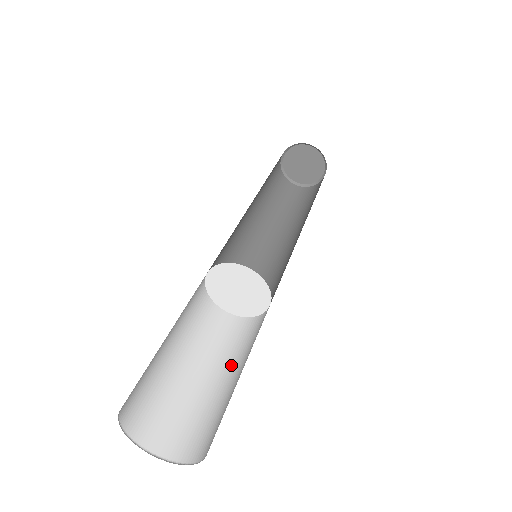
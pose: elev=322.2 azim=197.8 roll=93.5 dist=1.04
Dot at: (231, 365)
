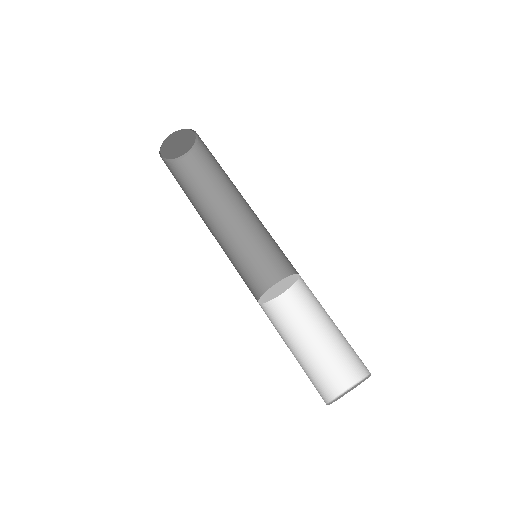
Dot at: (303, 333)
